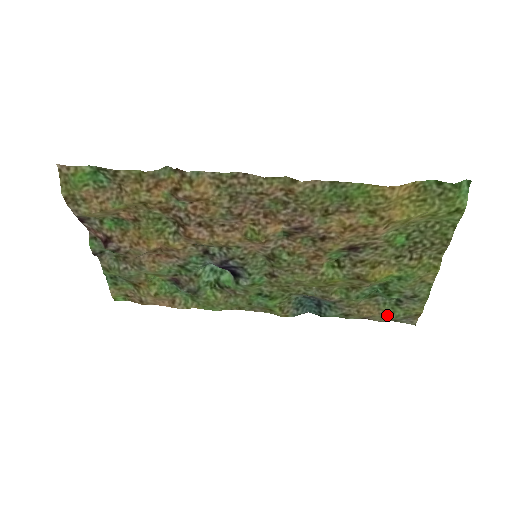
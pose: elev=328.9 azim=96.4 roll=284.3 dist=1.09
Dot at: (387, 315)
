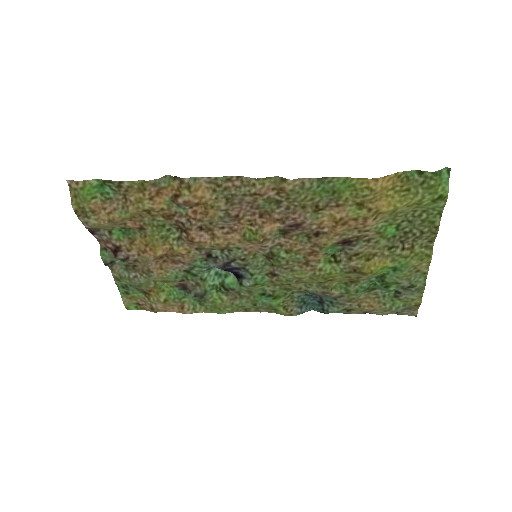
Dot at: (387, 307)
